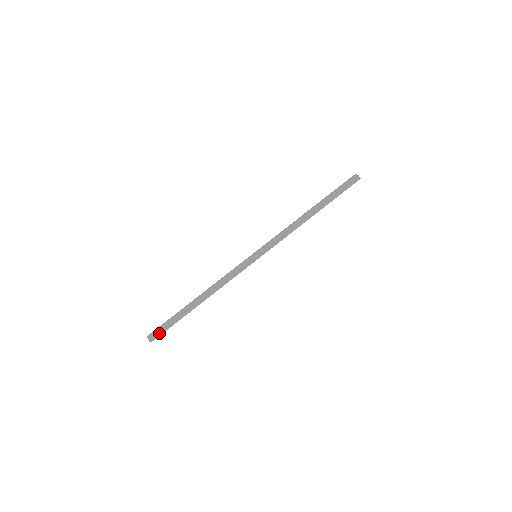
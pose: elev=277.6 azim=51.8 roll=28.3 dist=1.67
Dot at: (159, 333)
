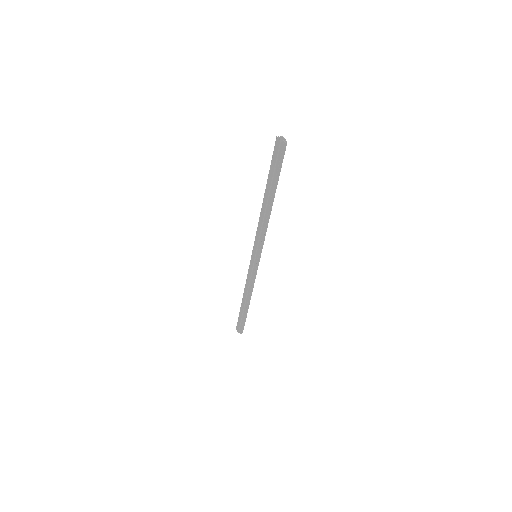
Dot at: (242, 328)
